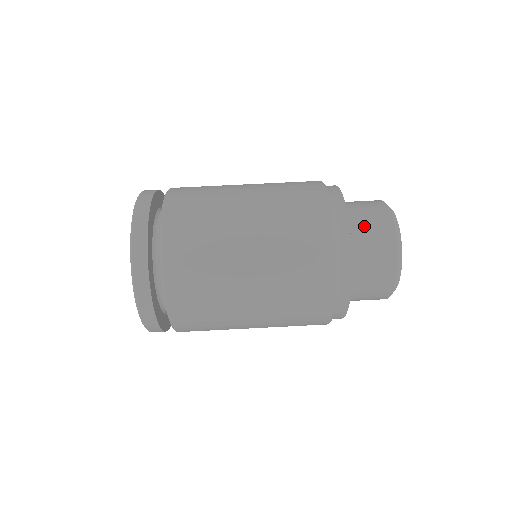
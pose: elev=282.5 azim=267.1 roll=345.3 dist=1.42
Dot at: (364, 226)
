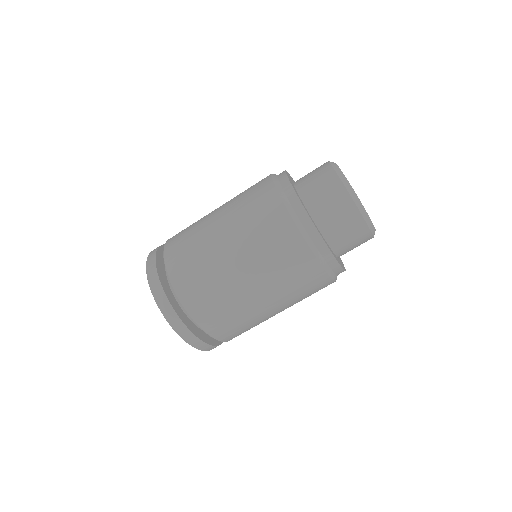
Dot at: (349, 246)
